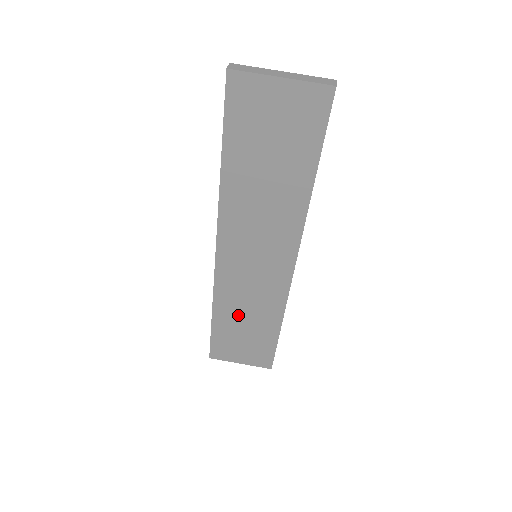
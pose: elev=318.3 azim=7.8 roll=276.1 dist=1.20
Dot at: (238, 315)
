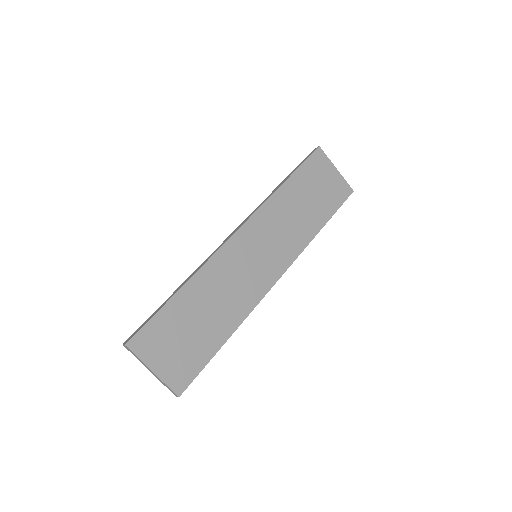
Dot at: (205, 301)
